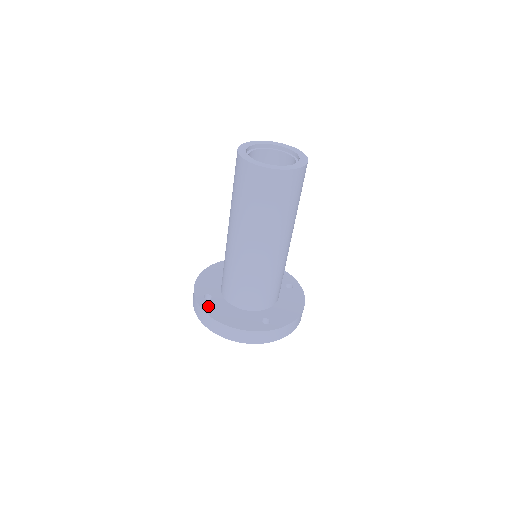
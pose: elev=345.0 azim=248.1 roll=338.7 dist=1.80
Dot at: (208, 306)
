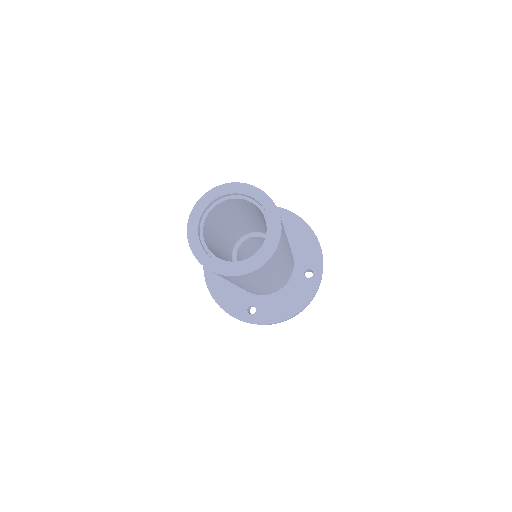
Dot at: occluded
